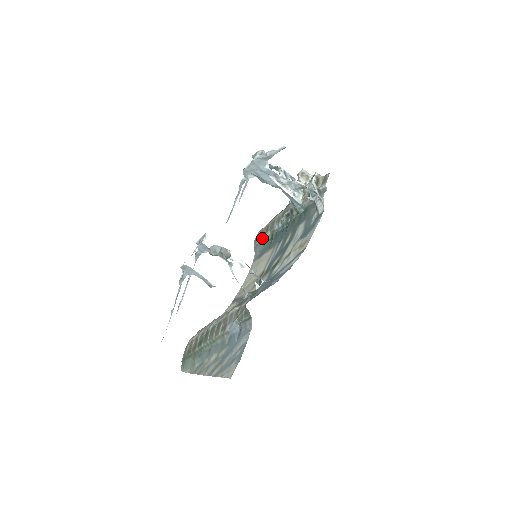
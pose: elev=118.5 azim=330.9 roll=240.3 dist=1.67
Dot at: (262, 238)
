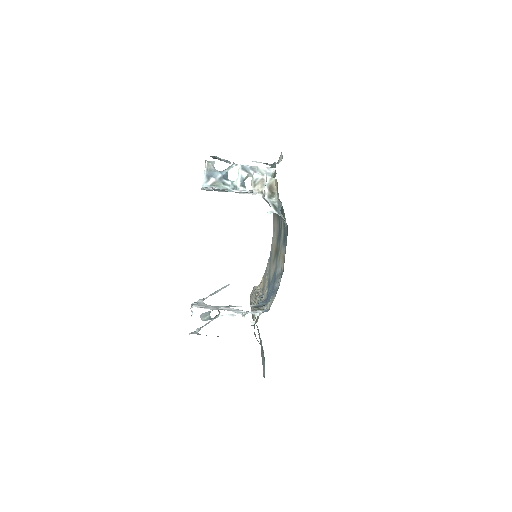
Dot at: occluded
